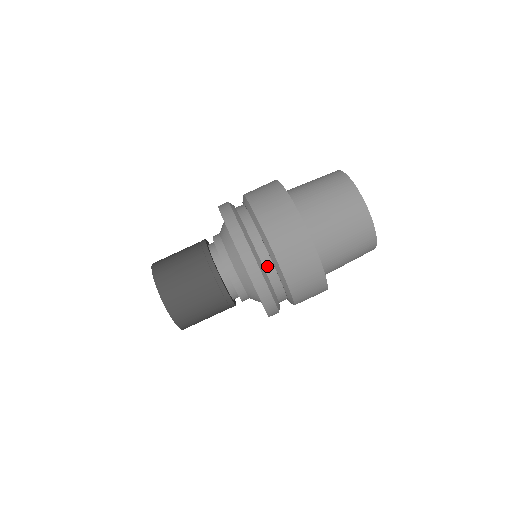
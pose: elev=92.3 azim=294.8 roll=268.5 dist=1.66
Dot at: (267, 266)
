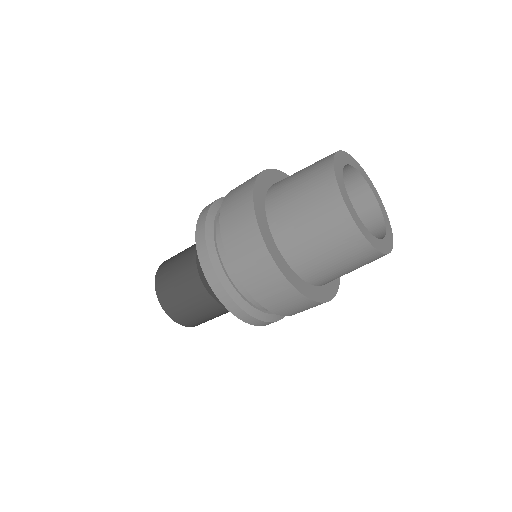
Dot at: occluded
